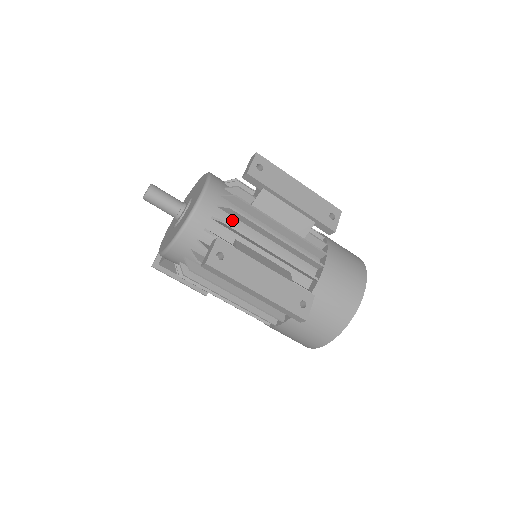
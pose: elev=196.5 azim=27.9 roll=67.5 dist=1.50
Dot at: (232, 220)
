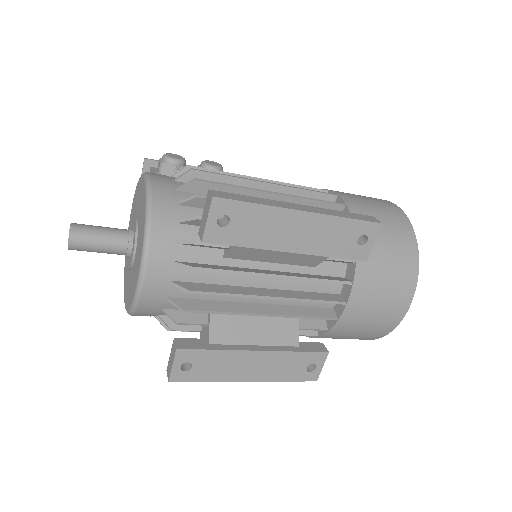
Dot at: occluded
